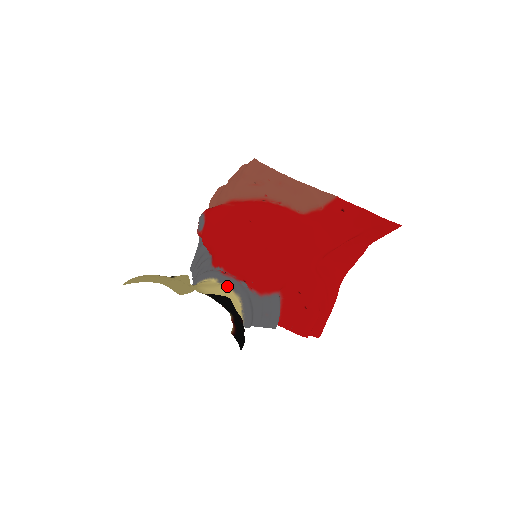
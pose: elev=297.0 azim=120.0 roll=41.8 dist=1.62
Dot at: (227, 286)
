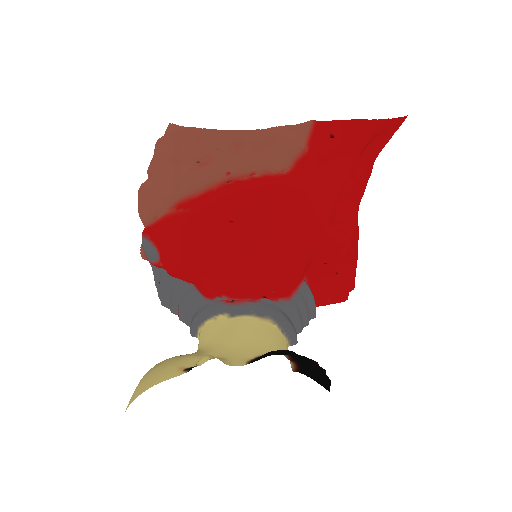
Dot at: (247, 316)
